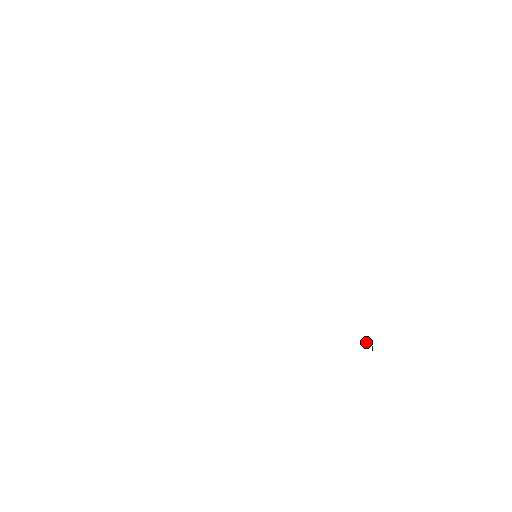
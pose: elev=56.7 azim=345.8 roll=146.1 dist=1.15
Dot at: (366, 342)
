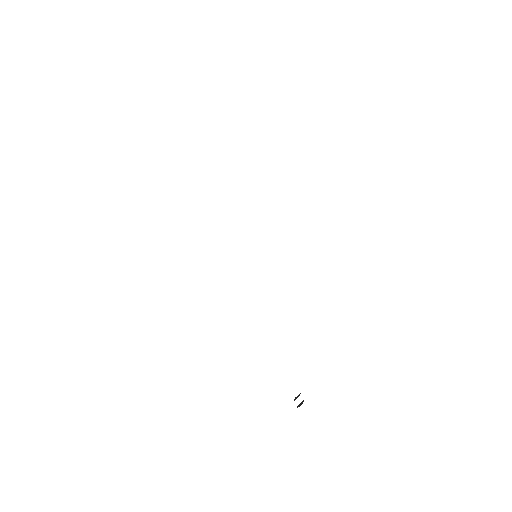
Dot at: (298, 396)
